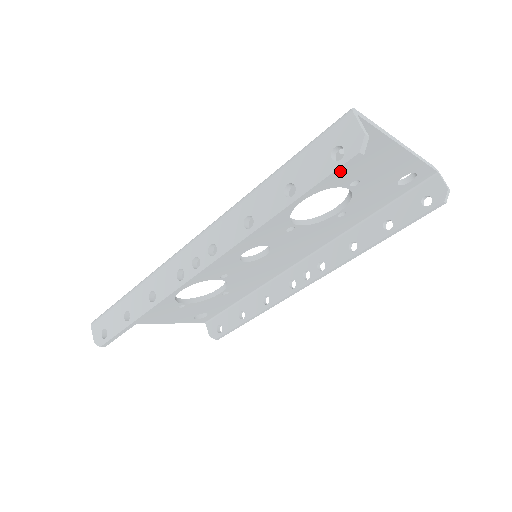
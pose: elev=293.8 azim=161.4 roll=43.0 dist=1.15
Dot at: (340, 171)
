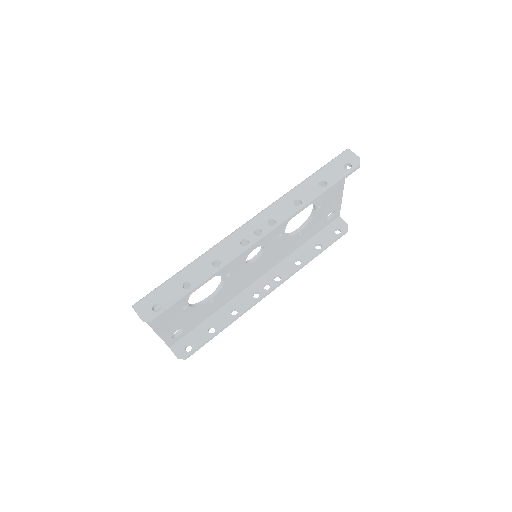
Dot at: occluded
